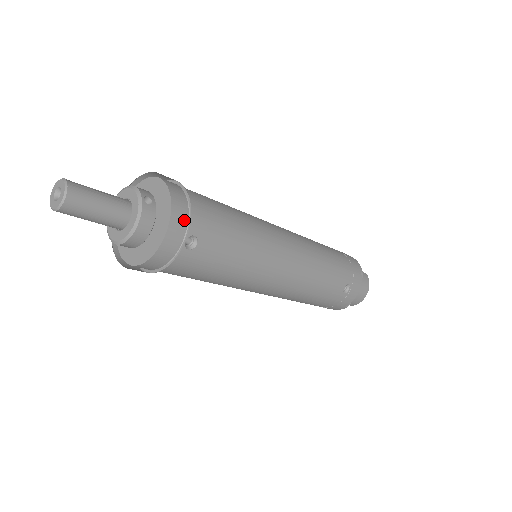
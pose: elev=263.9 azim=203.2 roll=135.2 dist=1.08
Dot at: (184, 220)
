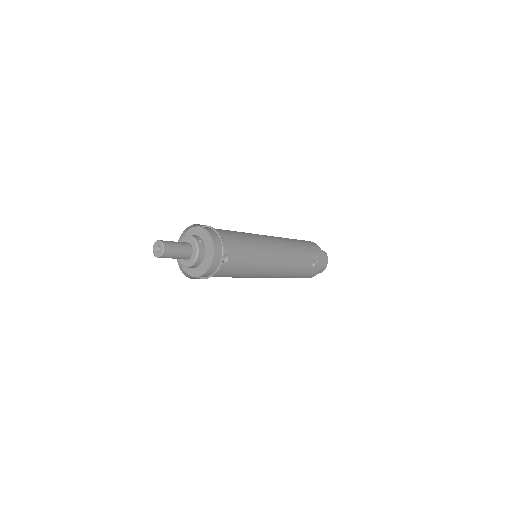
Dot at: (220, 248)
